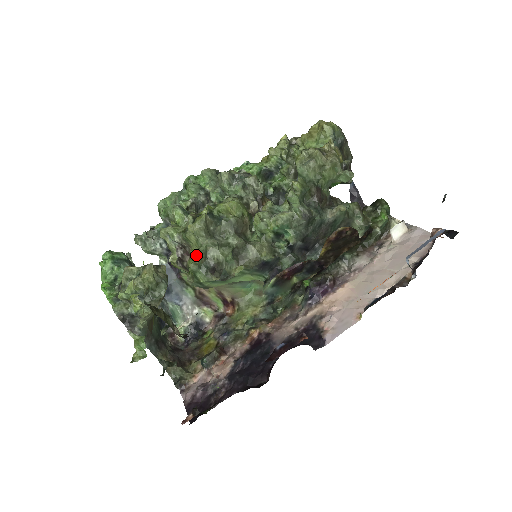
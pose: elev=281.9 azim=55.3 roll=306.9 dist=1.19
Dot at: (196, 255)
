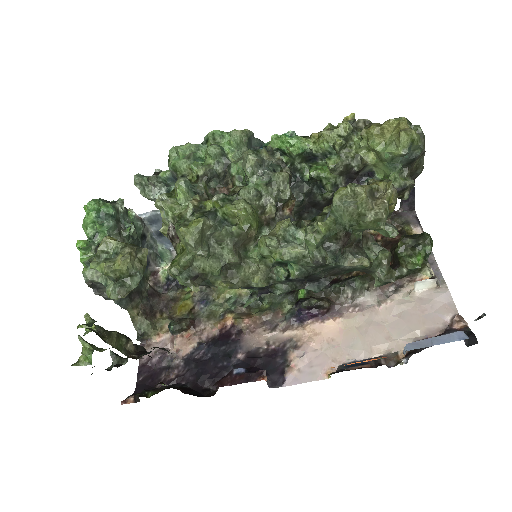
Dot at: (180, 260)
